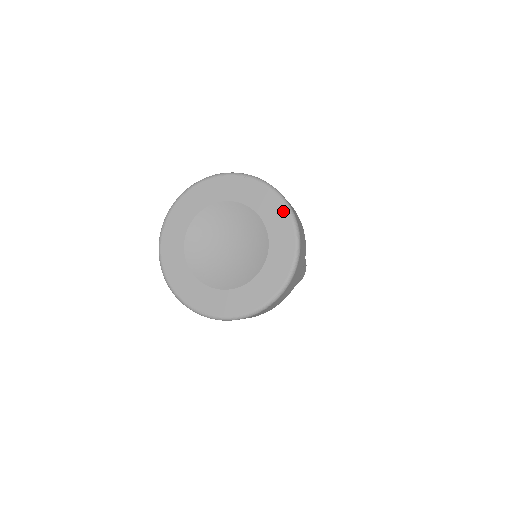
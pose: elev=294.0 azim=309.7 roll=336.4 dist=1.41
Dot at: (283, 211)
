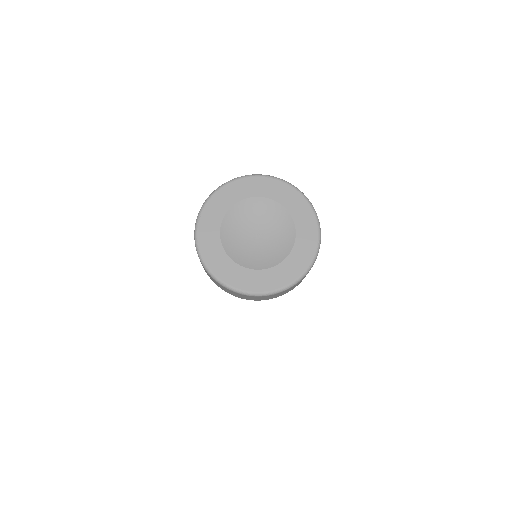
Dot at: (304, 203)
